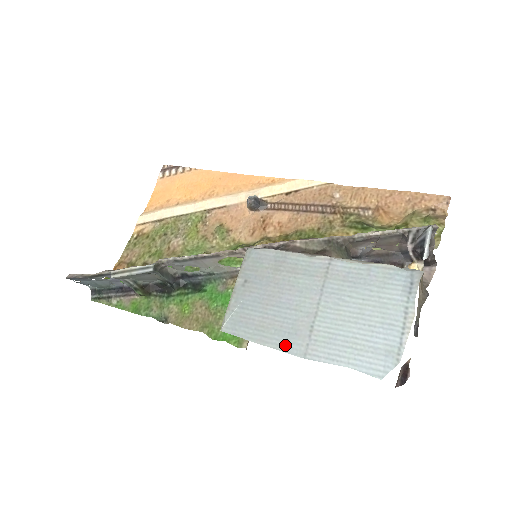
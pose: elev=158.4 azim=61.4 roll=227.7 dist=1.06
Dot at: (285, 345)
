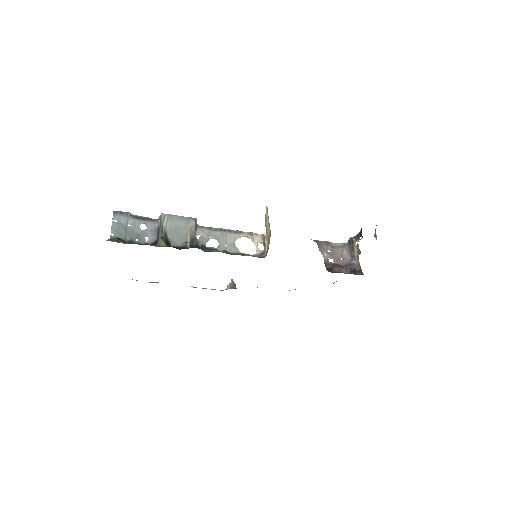
Dot at: occluded
